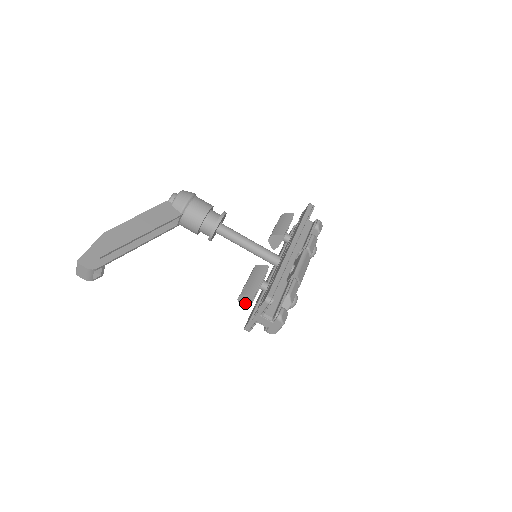
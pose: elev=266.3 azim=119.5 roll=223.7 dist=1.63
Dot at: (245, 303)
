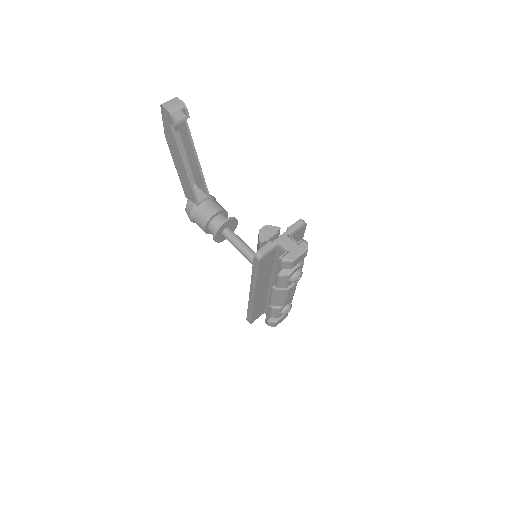
Dot at: (266, 235)
